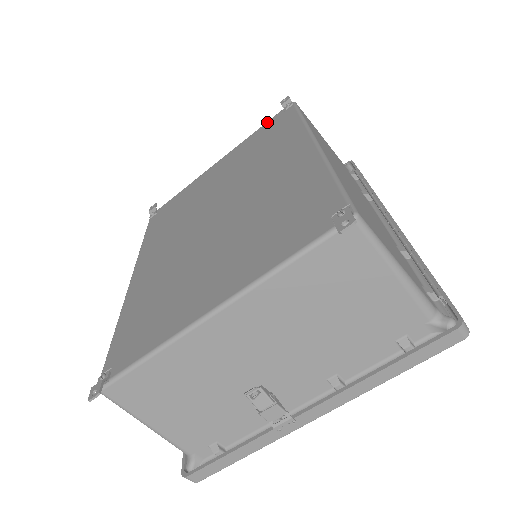
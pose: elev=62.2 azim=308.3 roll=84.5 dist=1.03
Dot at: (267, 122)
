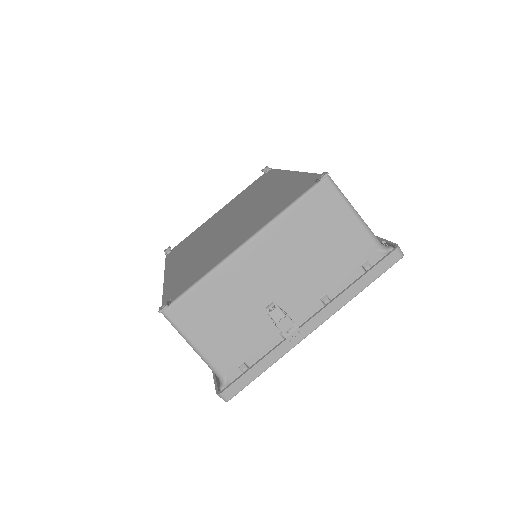
Dot at: (253, 182)
